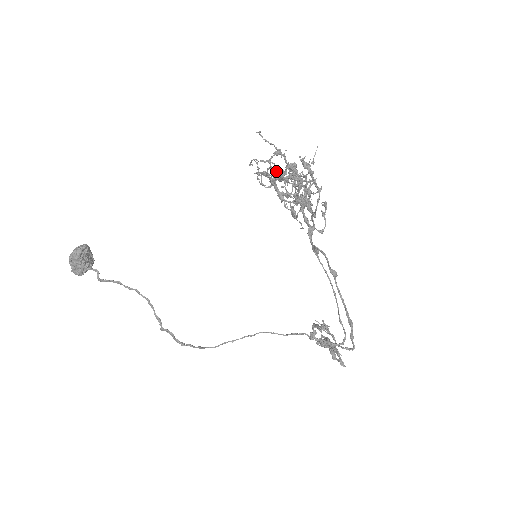
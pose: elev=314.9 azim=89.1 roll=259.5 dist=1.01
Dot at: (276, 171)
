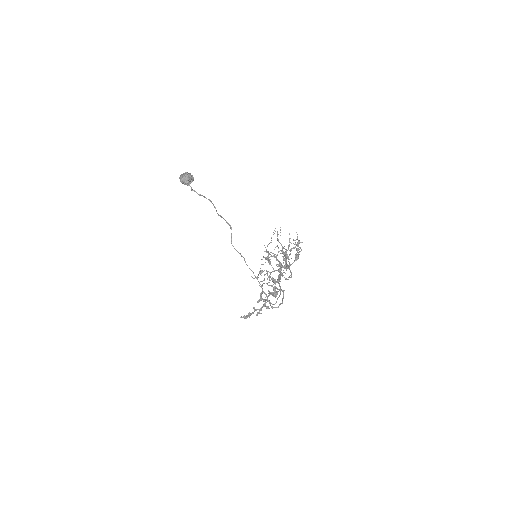
Dot at: (289, 238)
